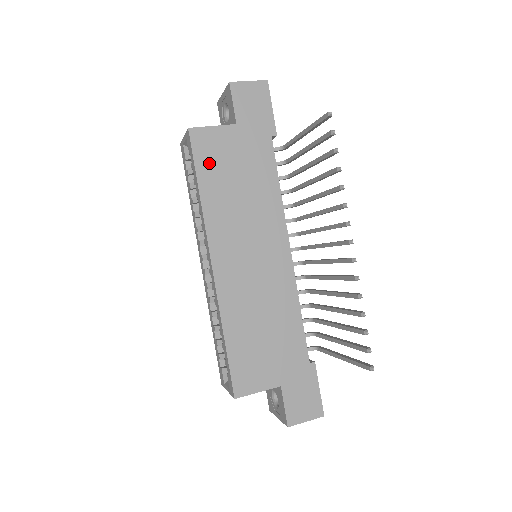
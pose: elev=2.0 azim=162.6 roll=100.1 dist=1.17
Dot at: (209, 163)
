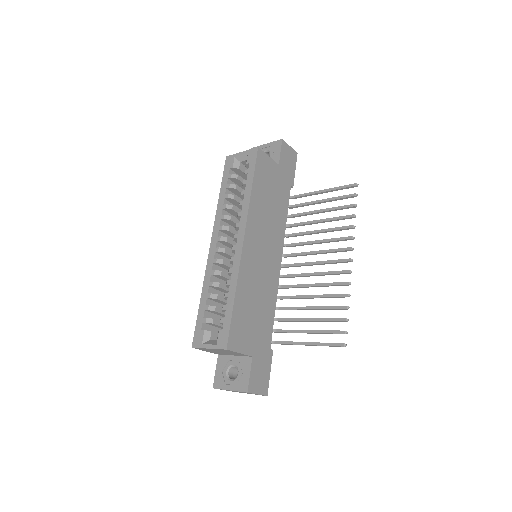
Dot at: (261, 176)
